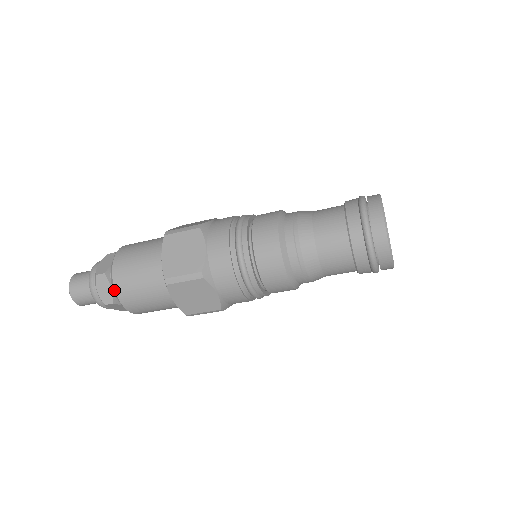
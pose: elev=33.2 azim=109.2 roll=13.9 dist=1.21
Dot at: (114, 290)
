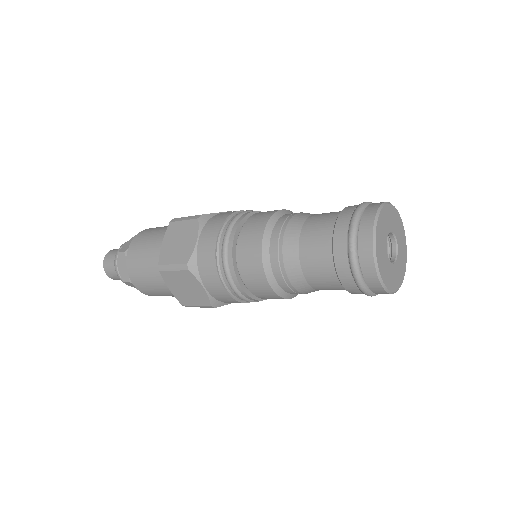
Dot at: occluded
